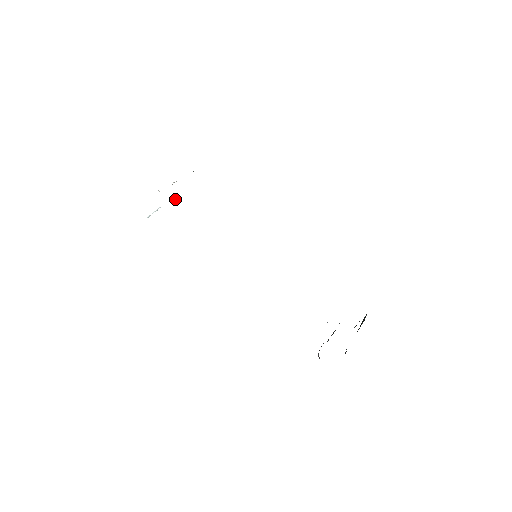
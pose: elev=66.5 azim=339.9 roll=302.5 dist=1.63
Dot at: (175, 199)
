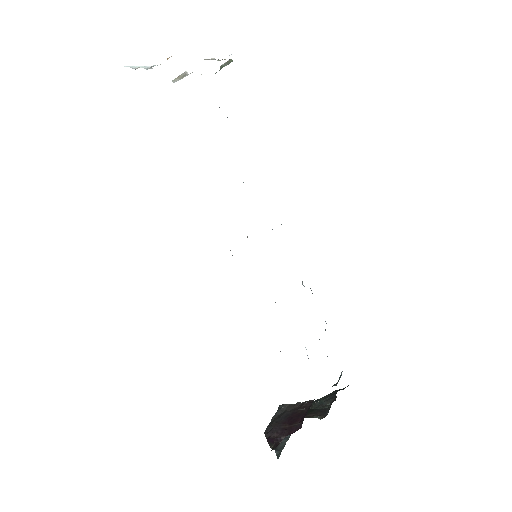
Dot at: (179, 76)
